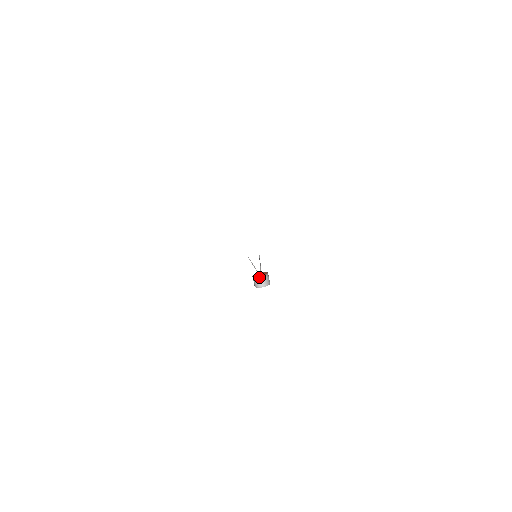
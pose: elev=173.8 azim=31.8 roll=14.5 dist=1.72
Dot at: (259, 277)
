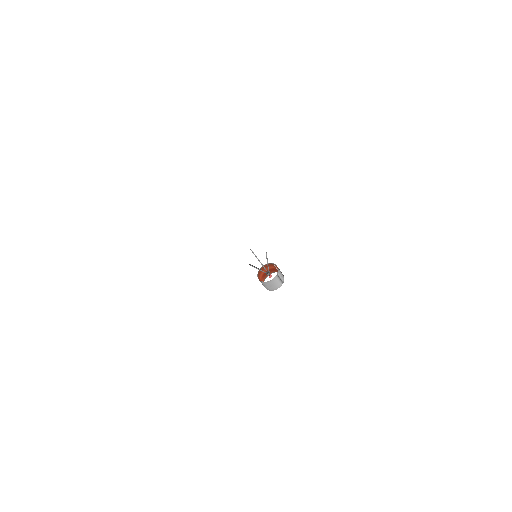
Dot at: (258, 278)
